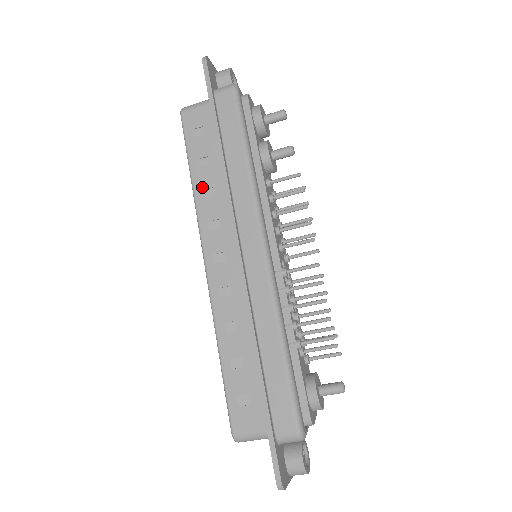
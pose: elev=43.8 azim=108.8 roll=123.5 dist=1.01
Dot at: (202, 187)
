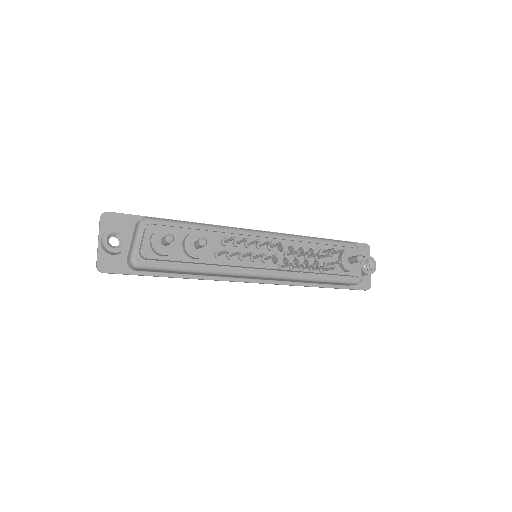
Dot at: occluded
